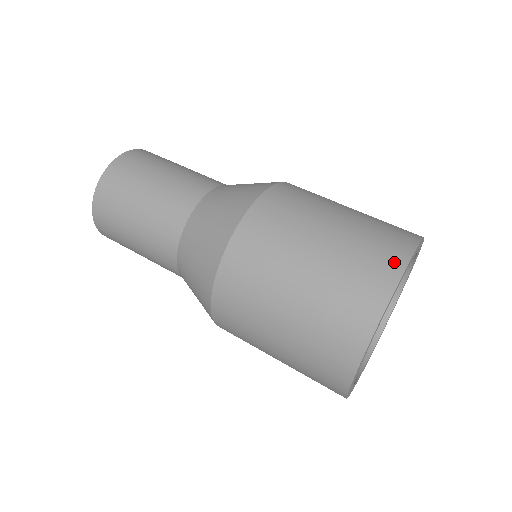
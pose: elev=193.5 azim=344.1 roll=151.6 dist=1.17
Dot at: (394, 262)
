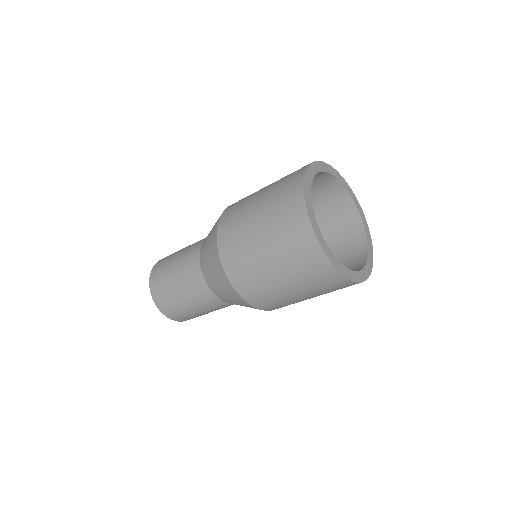
Dot at: occluded
